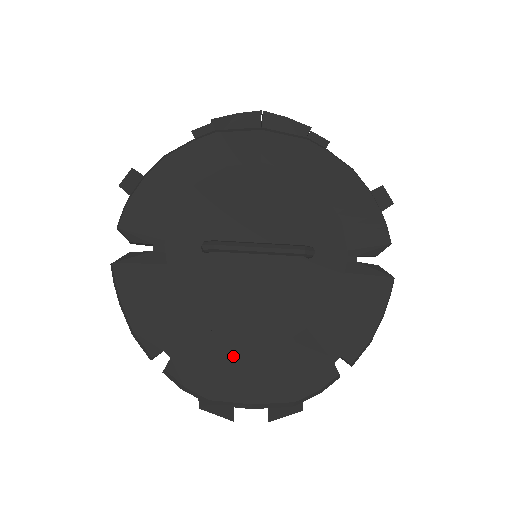
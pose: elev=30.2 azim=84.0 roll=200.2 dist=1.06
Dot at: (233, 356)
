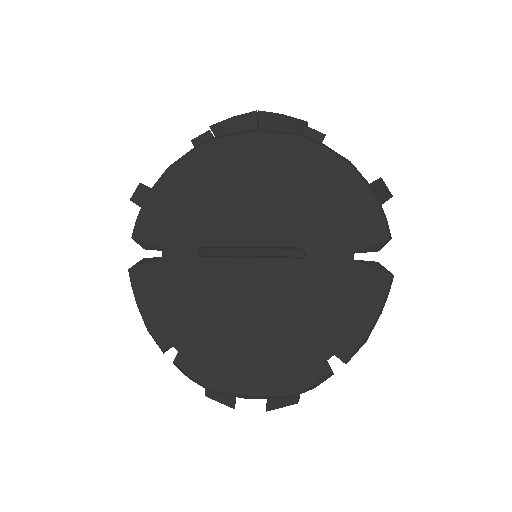
Dot at: (232, 351)
